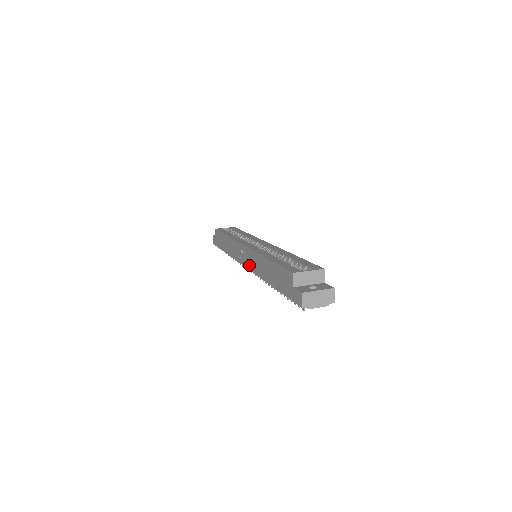
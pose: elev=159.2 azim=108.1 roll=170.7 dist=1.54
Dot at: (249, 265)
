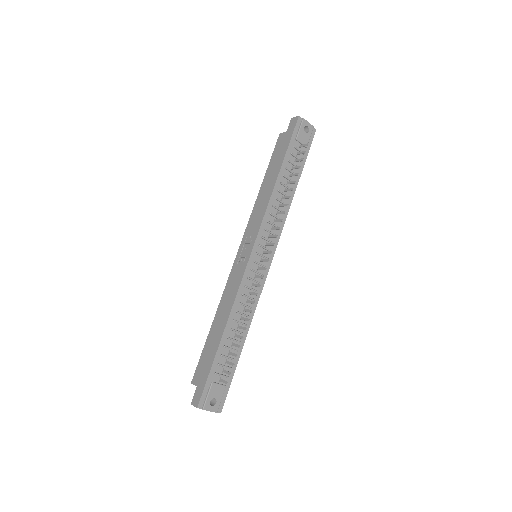
Dot at: (254, 232)
